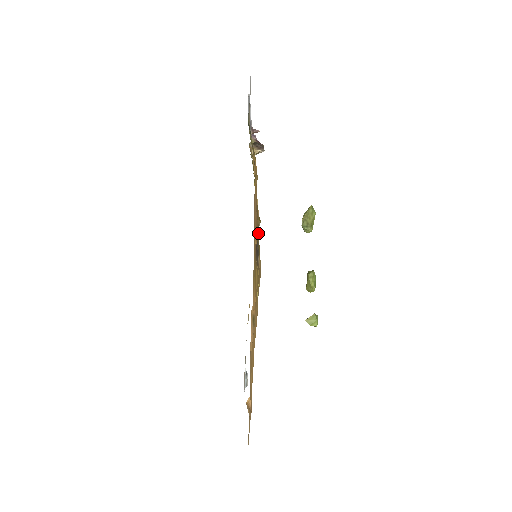
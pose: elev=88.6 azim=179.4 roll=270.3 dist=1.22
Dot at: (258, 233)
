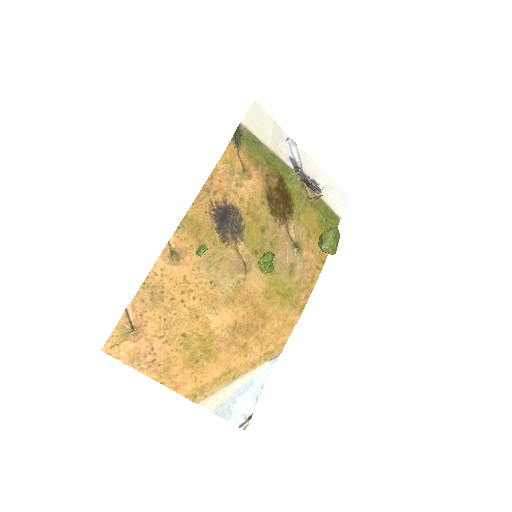
Dot at: (257, 231)
